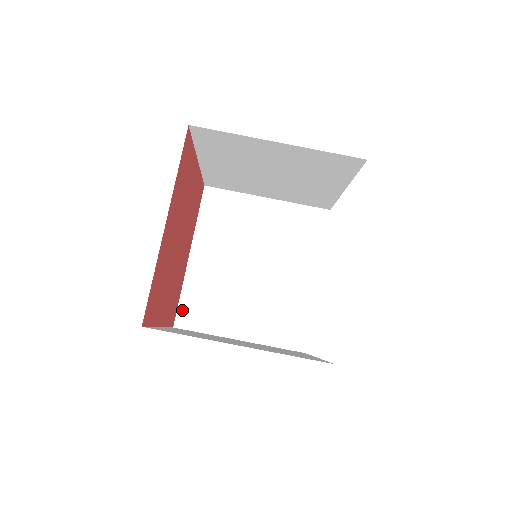
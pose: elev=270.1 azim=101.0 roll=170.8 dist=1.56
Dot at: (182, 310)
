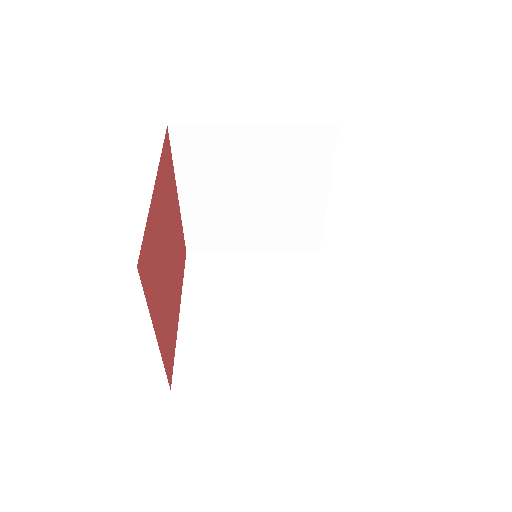
Dot at: (179, 369)
